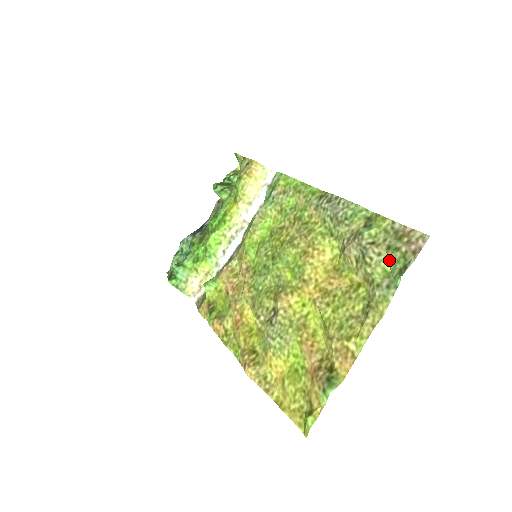
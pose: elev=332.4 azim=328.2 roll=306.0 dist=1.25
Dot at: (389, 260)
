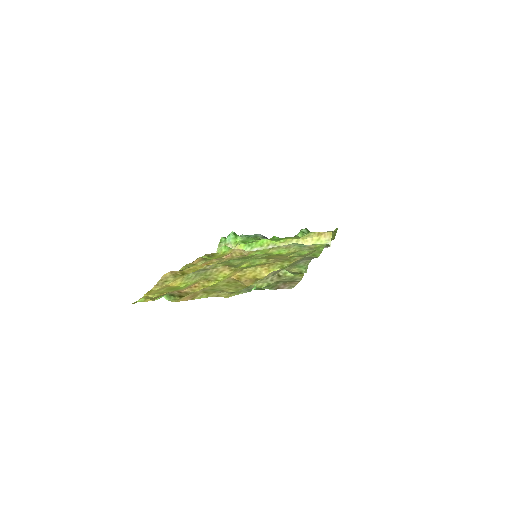
Dot at: (269, 284)
